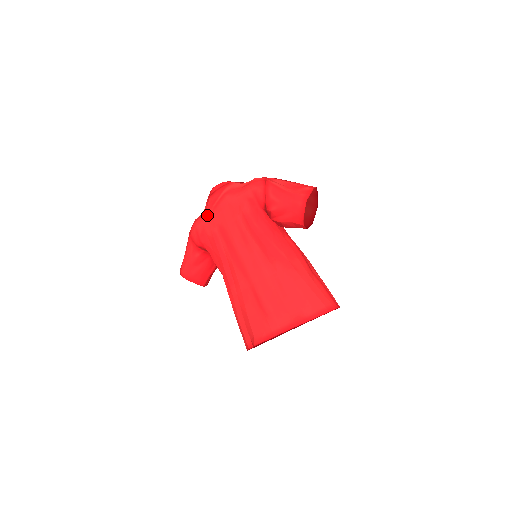
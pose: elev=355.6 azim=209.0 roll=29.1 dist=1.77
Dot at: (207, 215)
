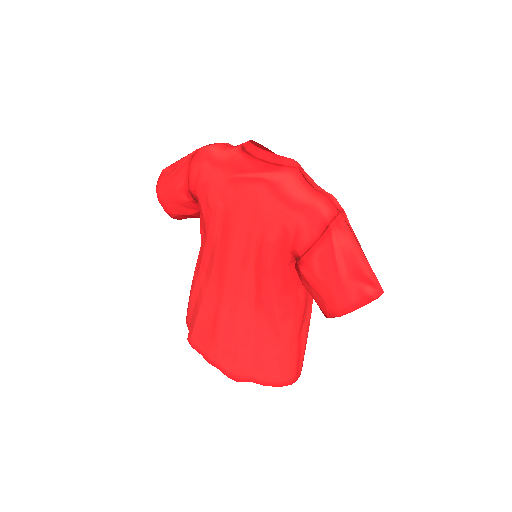
Dot at: (223, 173)
